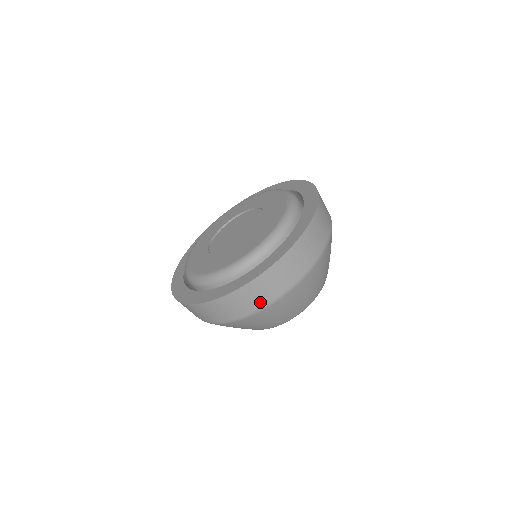
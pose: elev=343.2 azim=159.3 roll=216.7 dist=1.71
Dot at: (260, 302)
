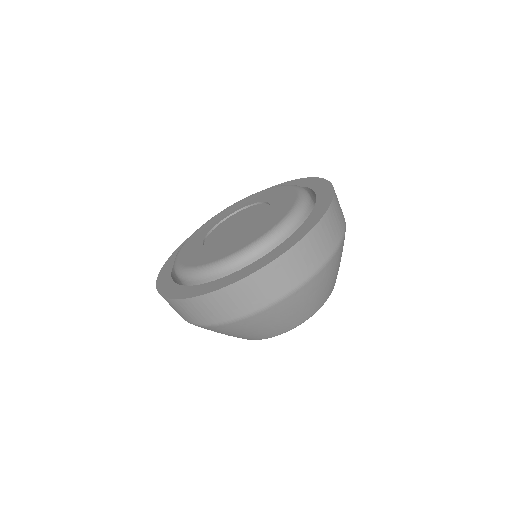
Dot at: (200, 319)
